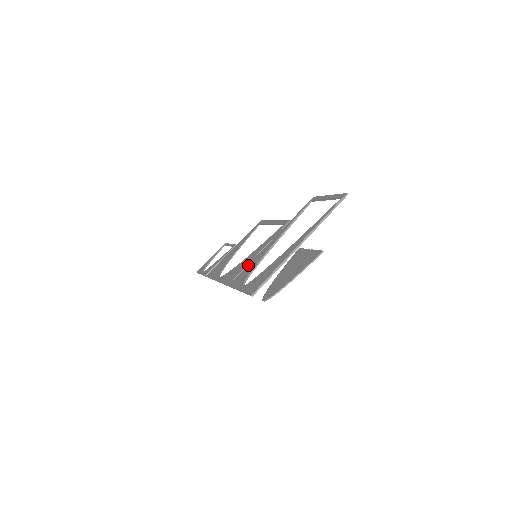
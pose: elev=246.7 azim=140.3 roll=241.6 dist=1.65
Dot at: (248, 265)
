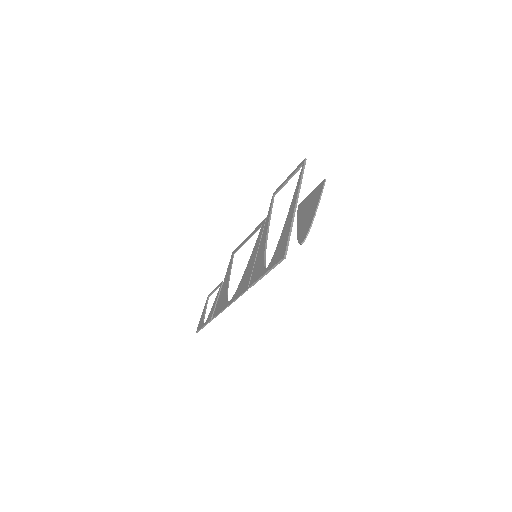
Dot at: (255, 263)
